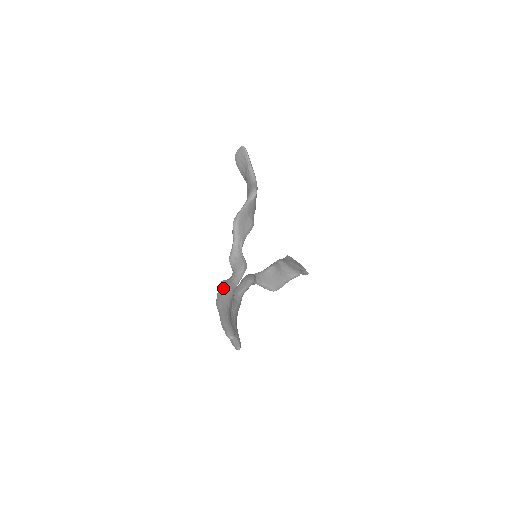
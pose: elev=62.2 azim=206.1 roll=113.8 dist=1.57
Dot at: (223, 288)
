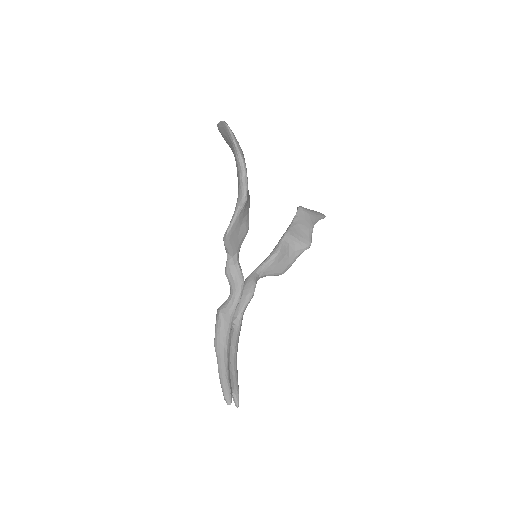
Dot at: (220, 324)
